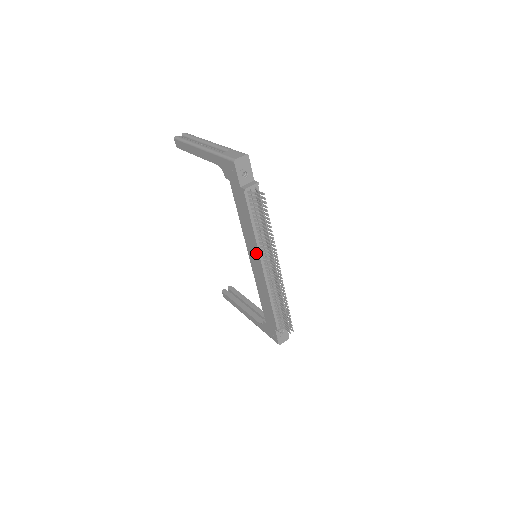
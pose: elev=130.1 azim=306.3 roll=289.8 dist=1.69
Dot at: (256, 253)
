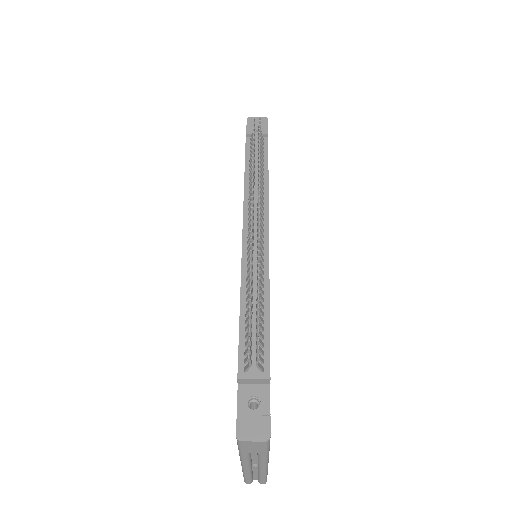
Dot at: occluded
